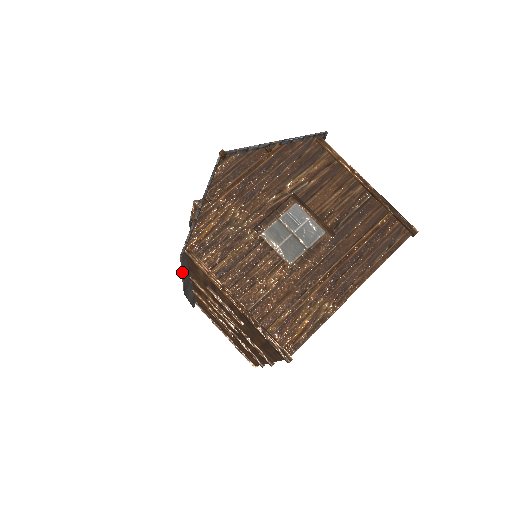
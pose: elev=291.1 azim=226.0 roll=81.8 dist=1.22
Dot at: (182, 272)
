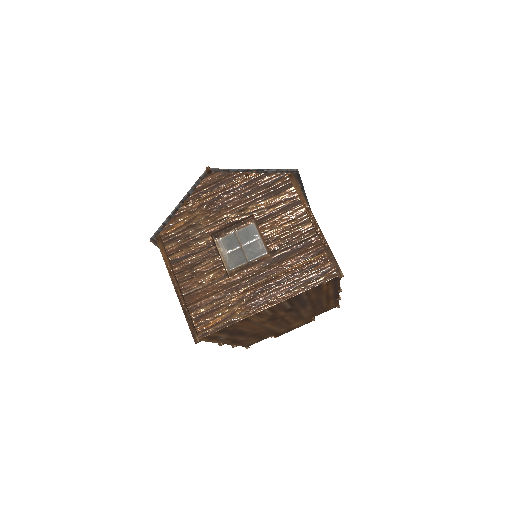
Dot at: occluded
